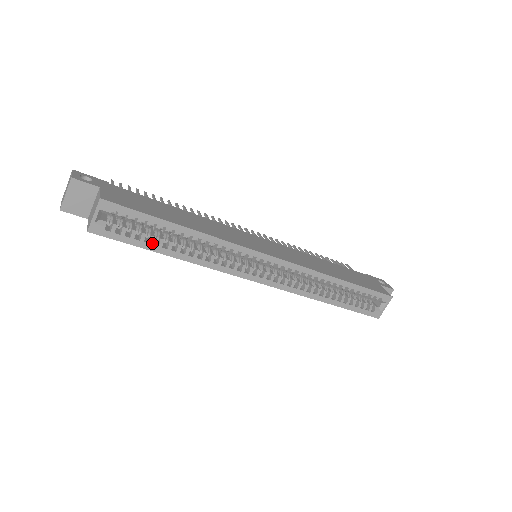
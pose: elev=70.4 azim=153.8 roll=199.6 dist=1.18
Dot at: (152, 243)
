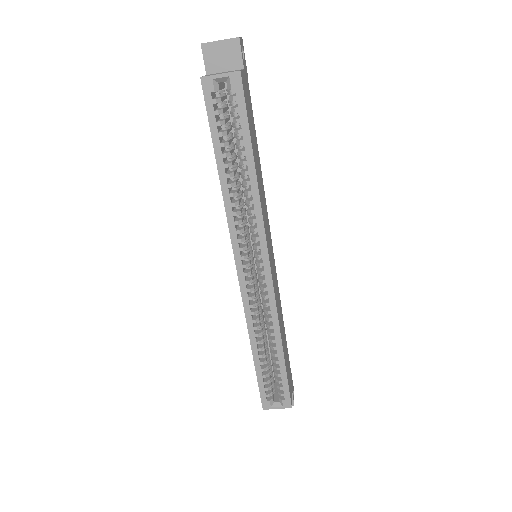
Dot at: (222, 146)
